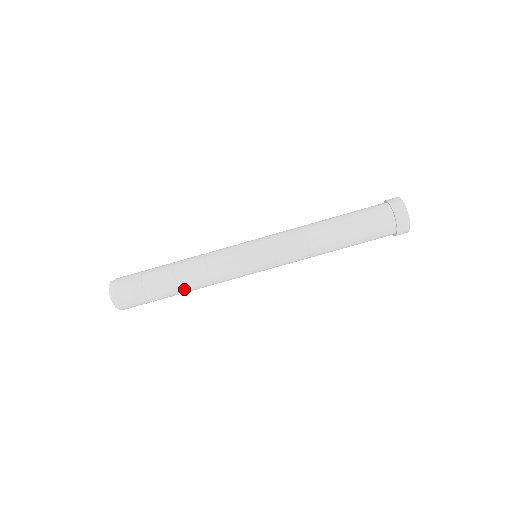
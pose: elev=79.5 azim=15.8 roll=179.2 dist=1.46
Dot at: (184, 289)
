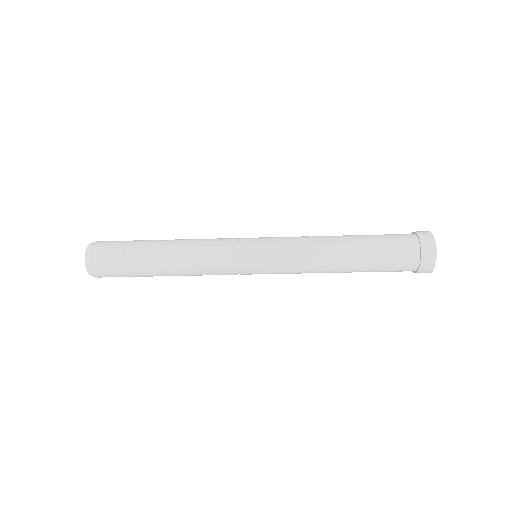
Dot at: occluded
